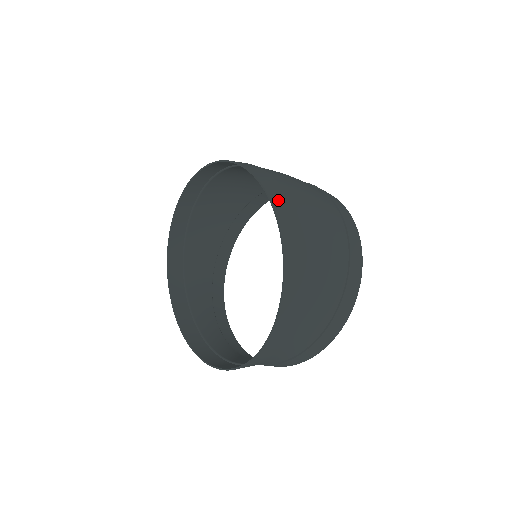
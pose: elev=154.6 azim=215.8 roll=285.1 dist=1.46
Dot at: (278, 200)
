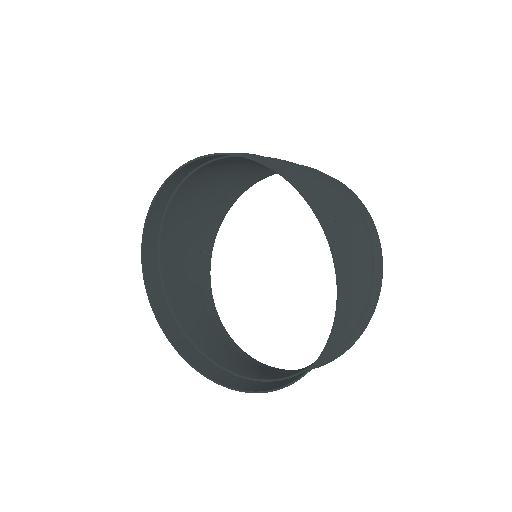
Dot at: (272, 164)
